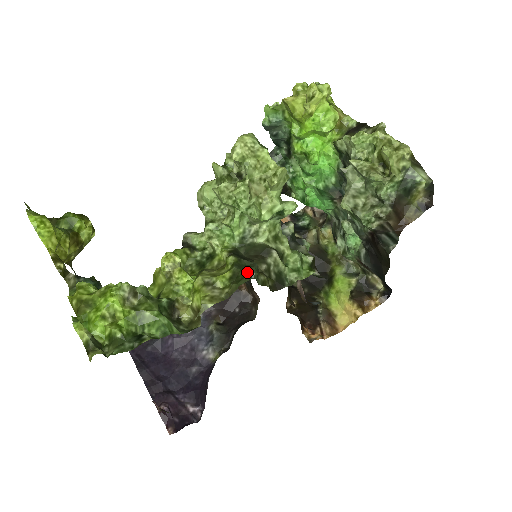
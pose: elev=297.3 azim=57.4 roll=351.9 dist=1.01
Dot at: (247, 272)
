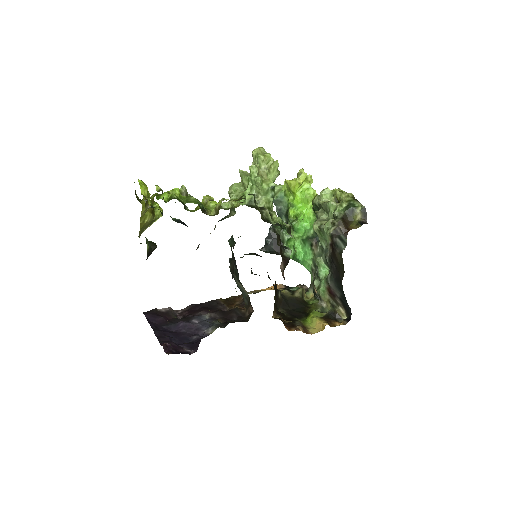
Dot at: (250, 194)
